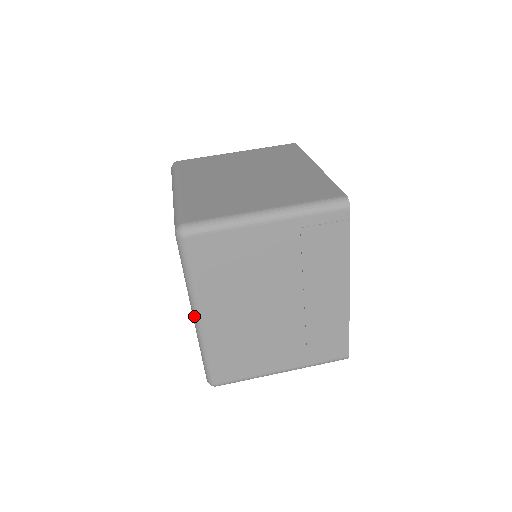
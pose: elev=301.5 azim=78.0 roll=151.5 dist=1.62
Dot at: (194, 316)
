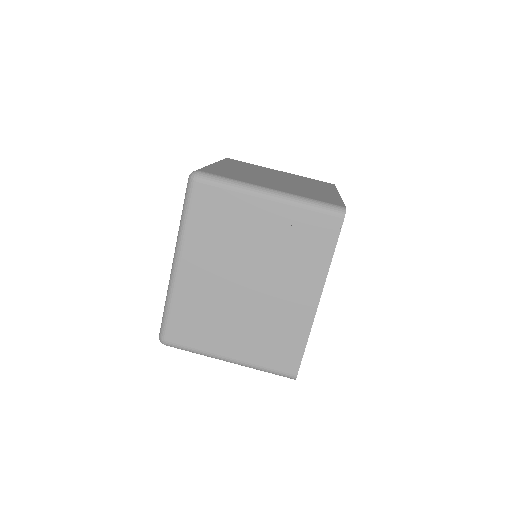
Dot at: (173, 261)
